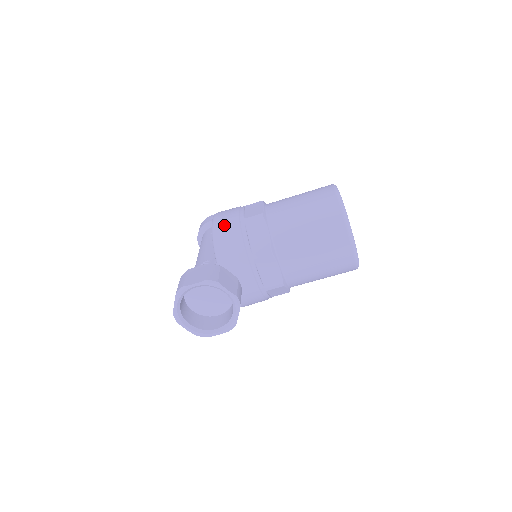
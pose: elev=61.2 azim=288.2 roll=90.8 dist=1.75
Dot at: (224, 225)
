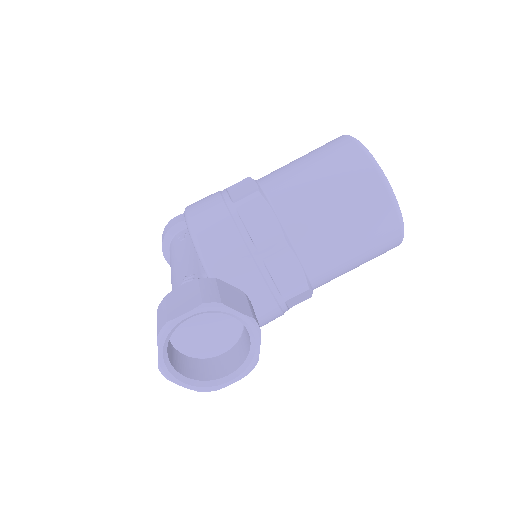
Dot at: (206, 218)
